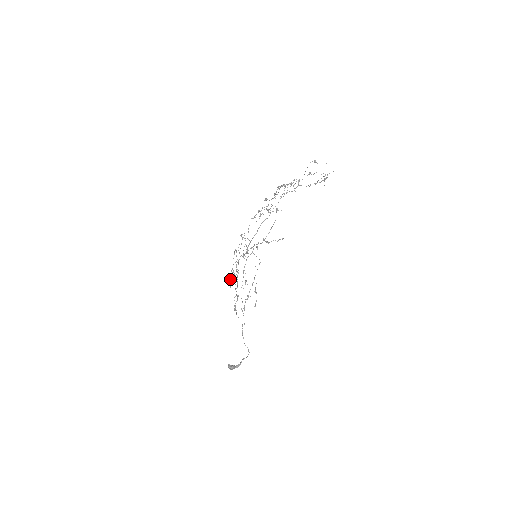
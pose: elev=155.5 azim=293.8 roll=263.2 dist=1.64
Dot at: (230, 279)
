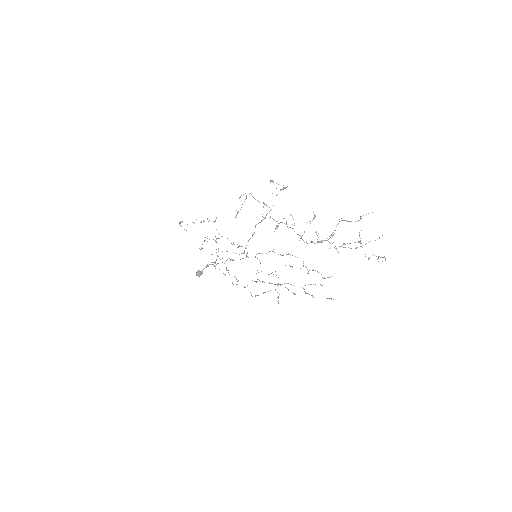
Dot at: occluded
